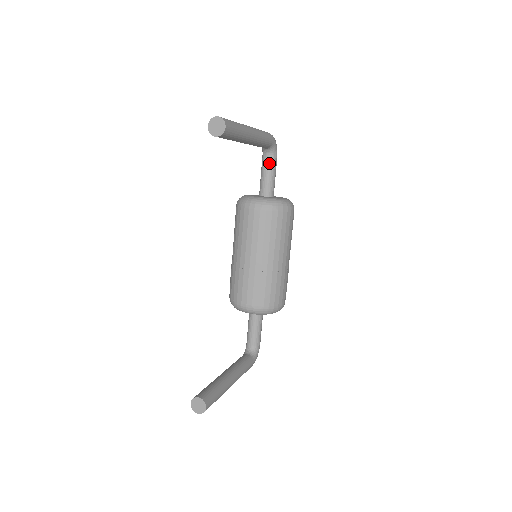
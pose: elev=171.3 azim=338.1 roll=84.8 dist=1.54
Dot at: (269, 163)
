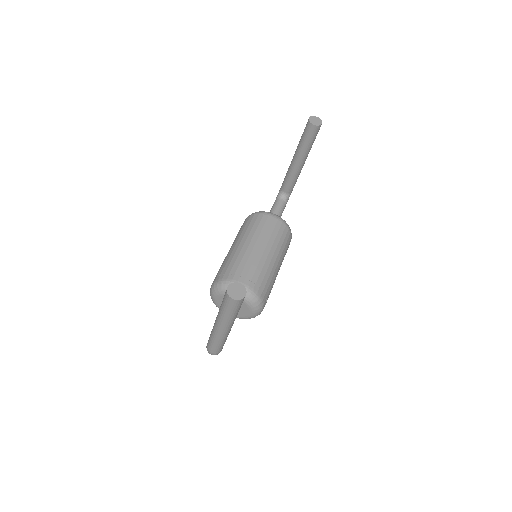
Dot at: (282, 204)
